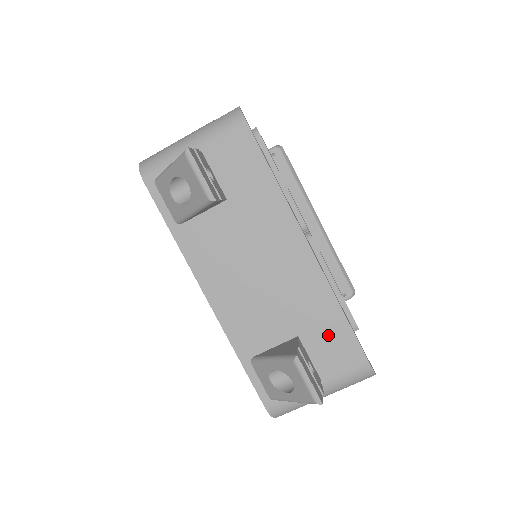
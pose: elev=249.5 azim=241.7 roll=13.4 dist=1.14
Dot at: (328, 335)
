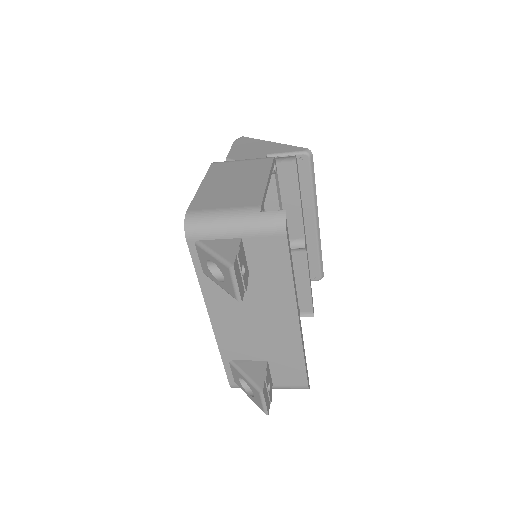
Dot at: (288, 366)
